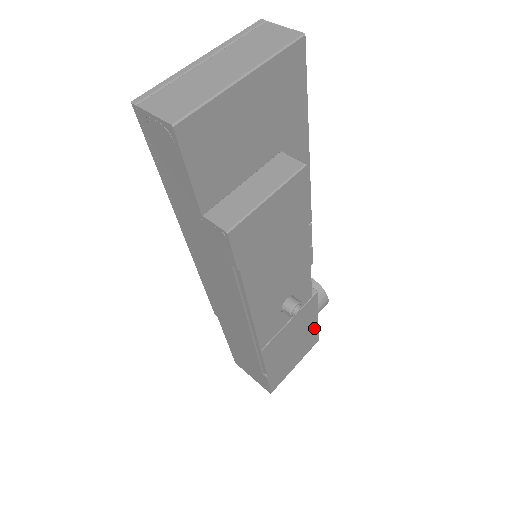
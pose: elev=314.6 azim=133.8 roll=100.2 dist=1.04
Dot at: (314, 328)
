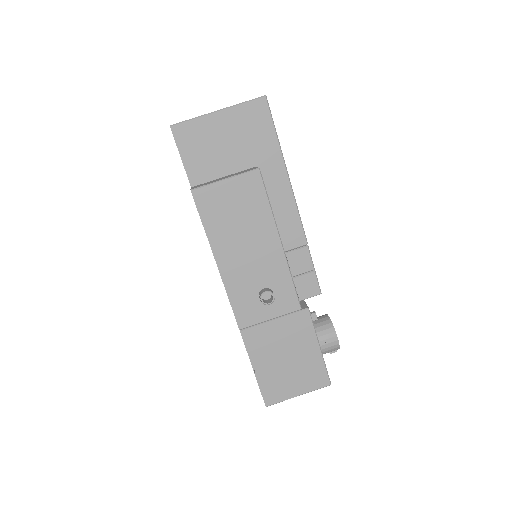
Dot at: (317, 358)
